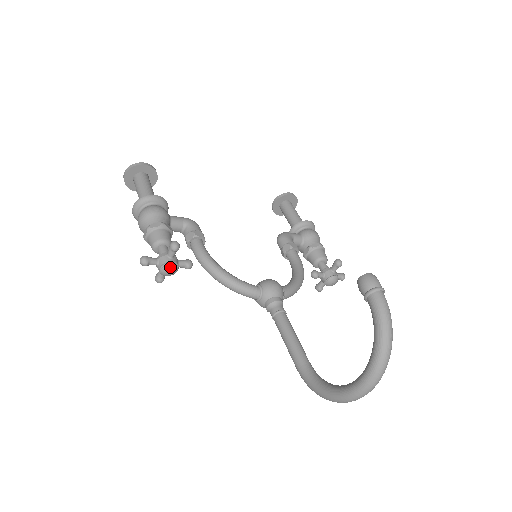
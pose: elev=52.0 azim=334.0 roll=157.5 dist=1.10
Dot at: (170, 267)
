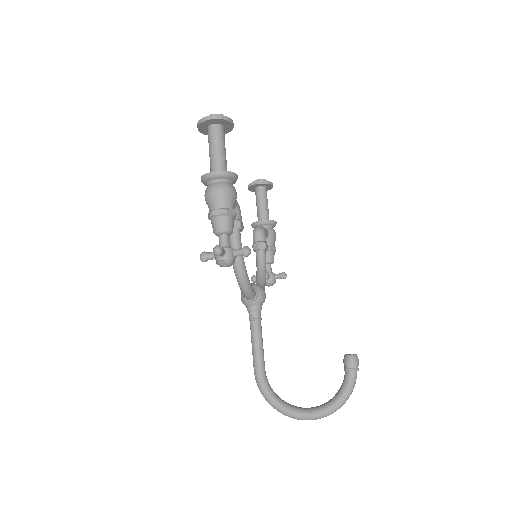
Dot at: (231, 264)
